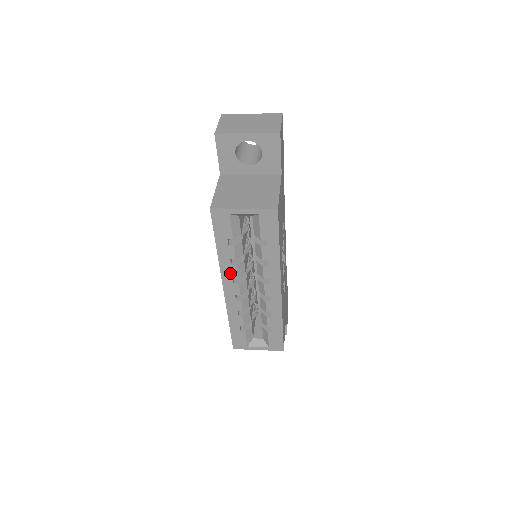
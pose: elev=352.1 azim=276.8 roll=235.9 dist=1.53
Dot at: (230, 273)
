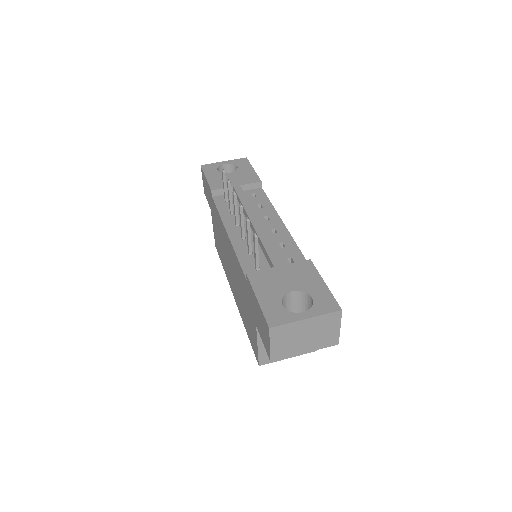
Dot at: occluded
